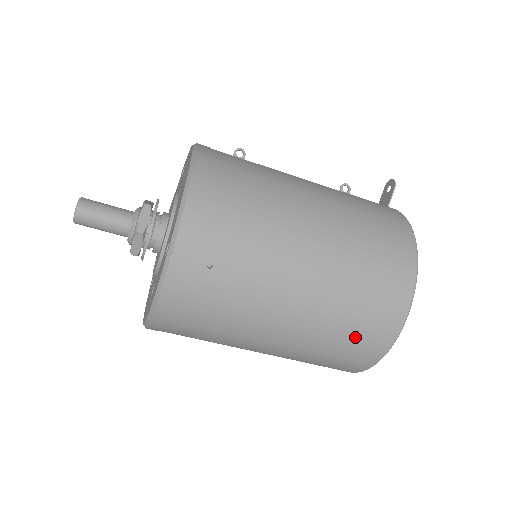
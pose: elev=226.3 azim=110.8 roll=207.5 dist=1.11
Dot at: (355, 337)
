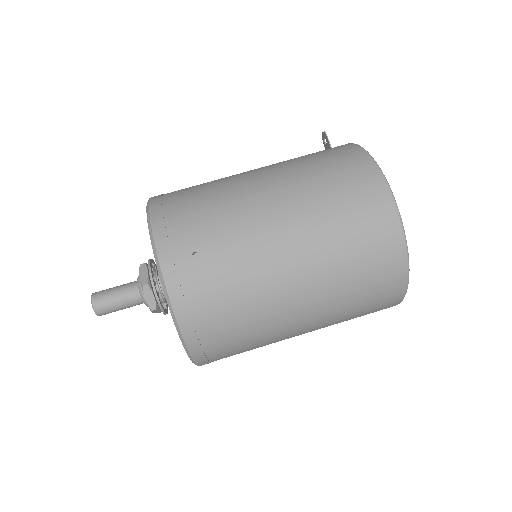
Dot at: (363, 242)
